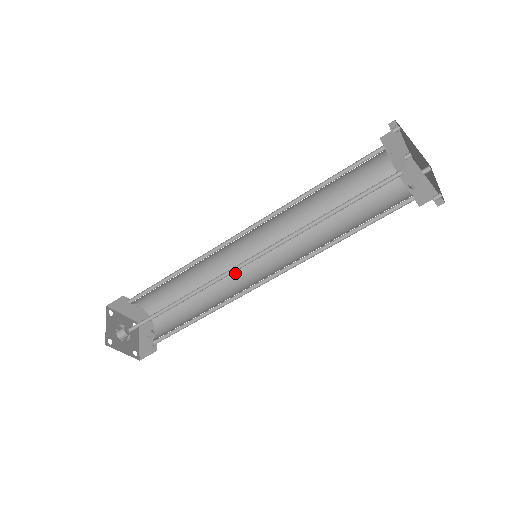
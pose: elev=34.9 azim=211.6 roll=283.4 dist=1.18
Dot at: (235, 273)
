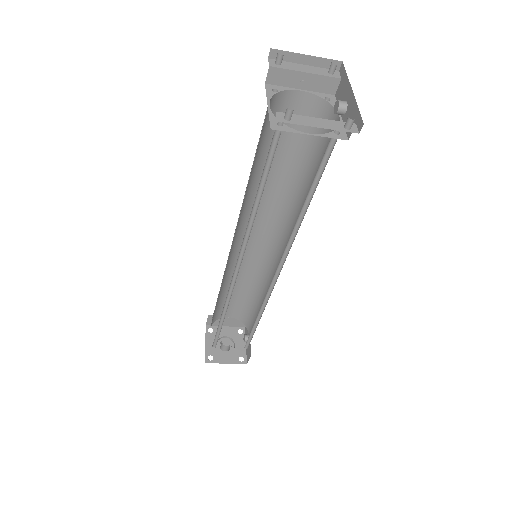
Dot at: (267, 270)
